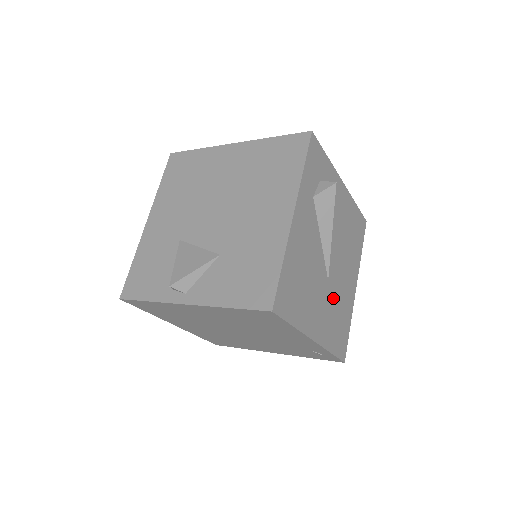
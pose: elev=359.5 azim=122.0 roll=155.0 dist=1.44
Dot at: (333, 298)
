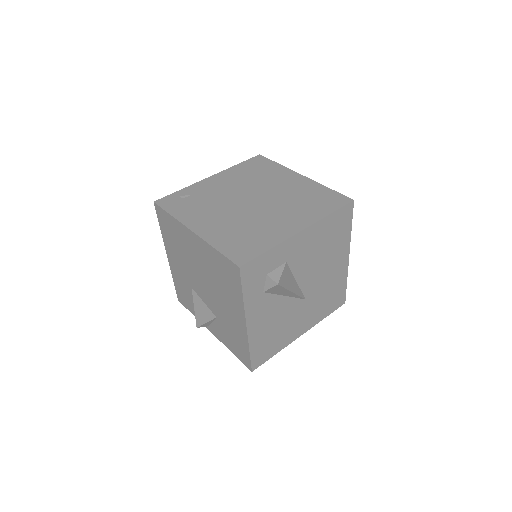
Dot at: (316, 298)
